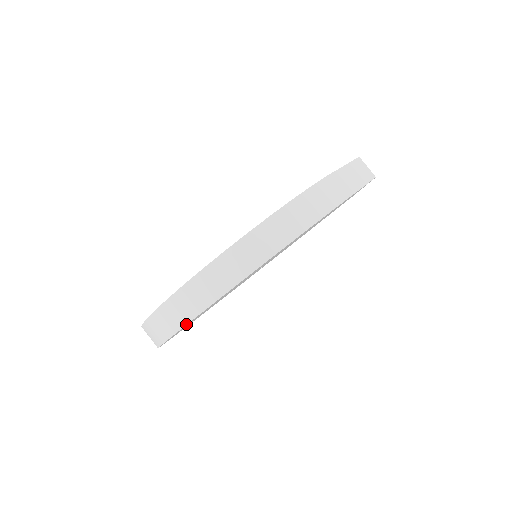
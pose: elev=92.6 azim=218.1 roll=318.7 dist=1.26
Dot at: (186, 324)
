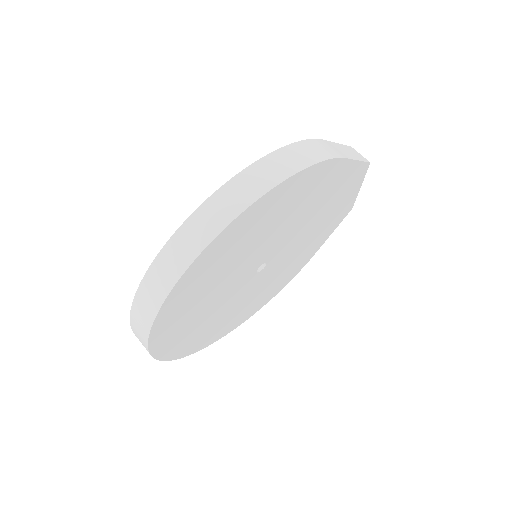
Dot at: (176, 282)
